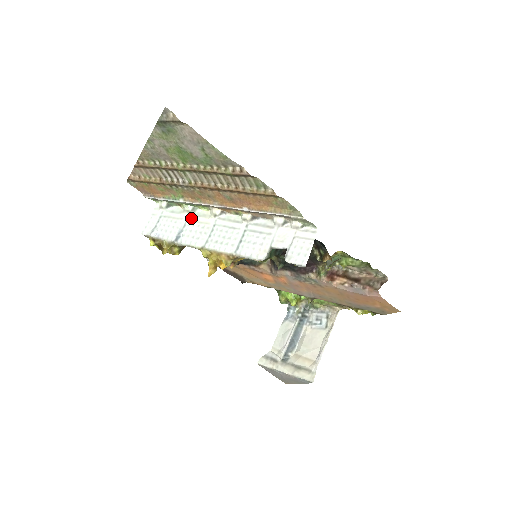
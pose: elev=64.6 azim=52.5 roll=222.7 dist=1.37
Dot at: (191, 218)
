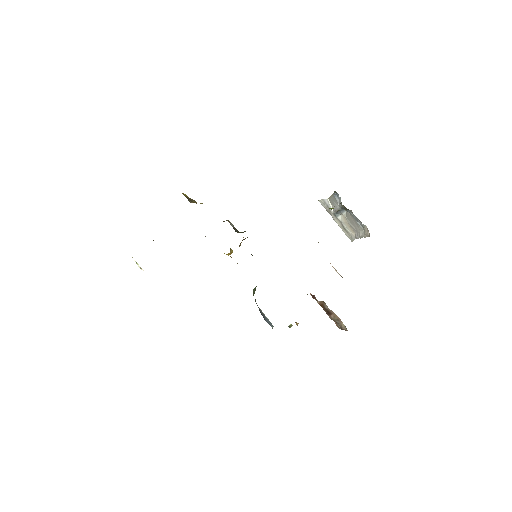
Dot at: occluded
